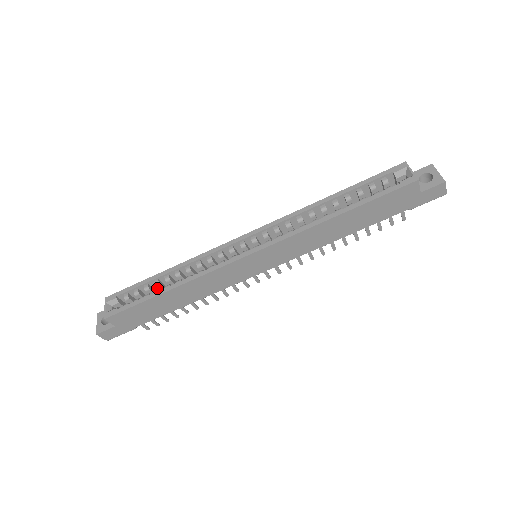
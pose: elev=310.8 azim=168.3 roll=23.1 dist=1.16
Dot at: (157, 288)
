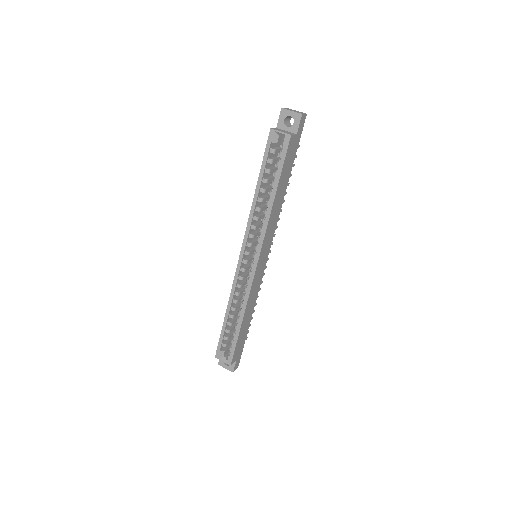
Dot at: occluded
